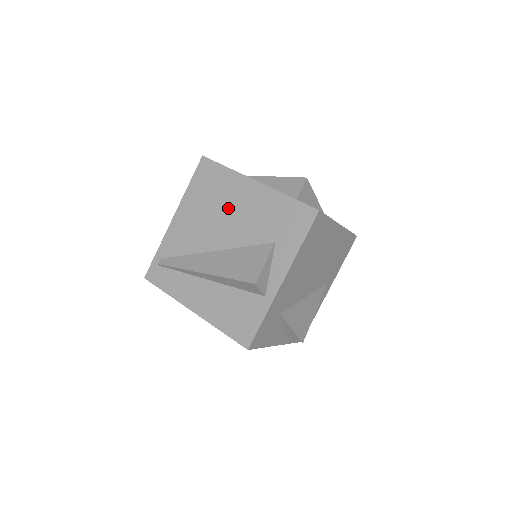
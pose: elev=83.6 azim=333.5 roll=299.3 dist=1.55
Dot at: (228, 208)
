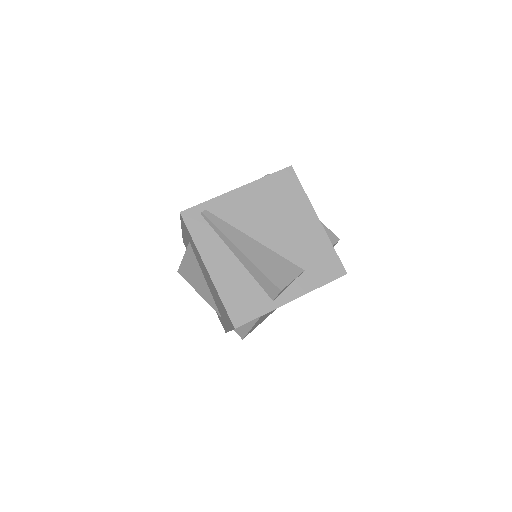
Dot at: (286, 219)
